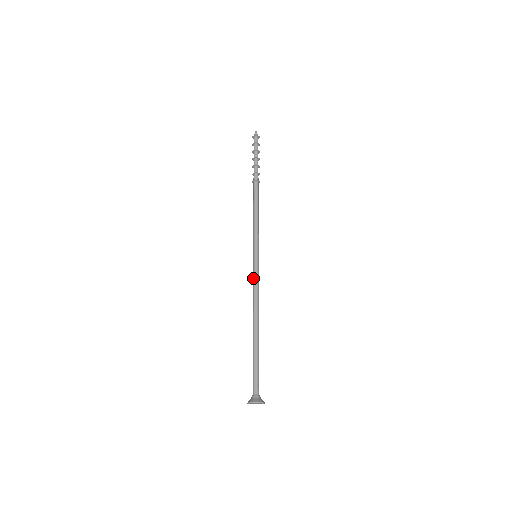
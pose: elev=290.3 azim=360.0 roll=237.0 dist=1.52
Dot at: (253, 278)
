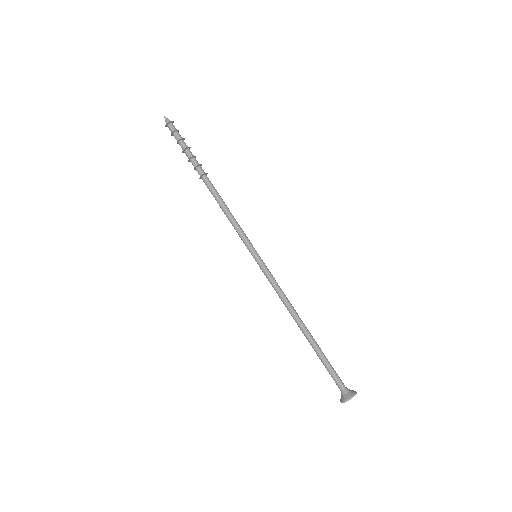
Dot at: (270, 279)
